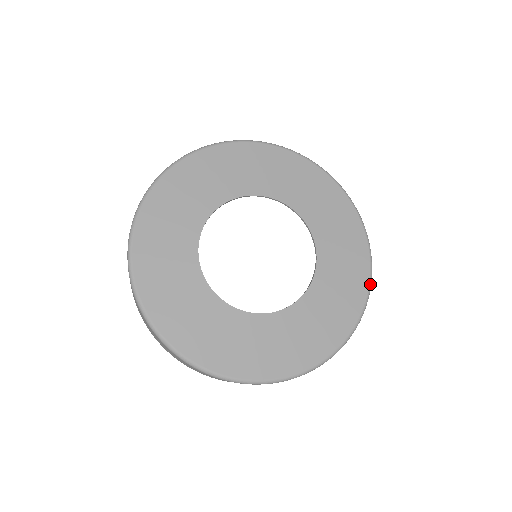
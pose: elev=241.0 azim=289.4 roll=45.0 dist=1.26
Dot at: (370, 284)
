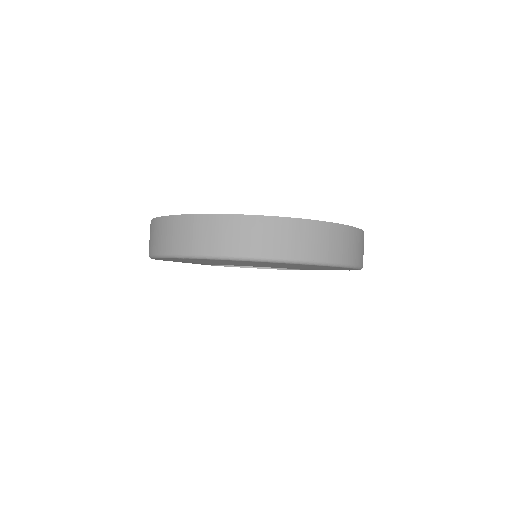
Dot at: occluded
